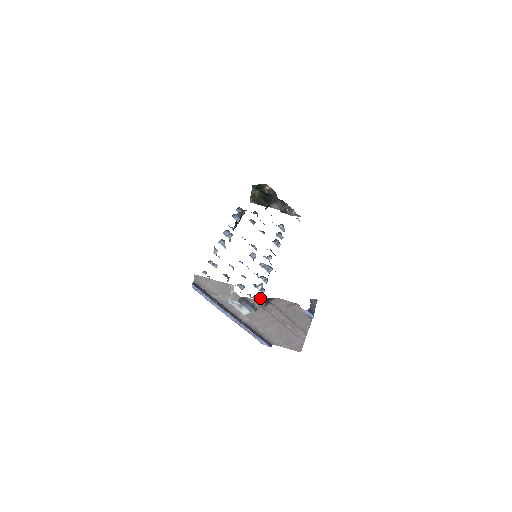
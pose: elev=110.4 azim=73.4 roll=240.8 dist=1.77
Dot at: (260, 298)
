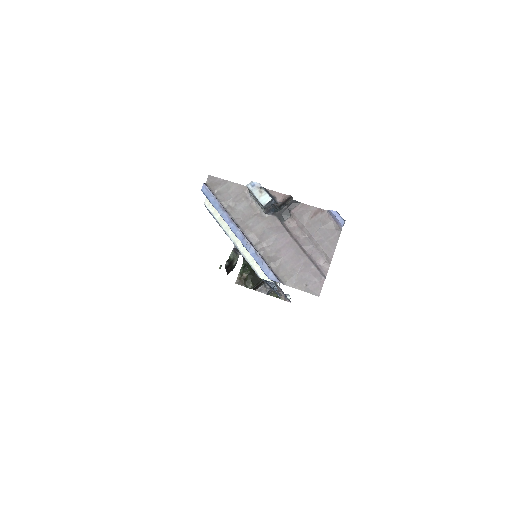
Dot at: occluded
